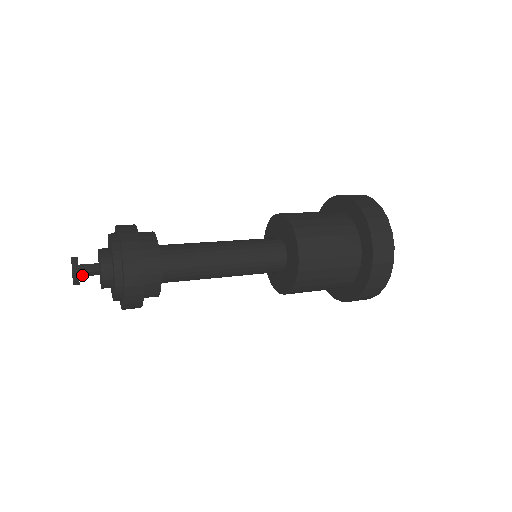
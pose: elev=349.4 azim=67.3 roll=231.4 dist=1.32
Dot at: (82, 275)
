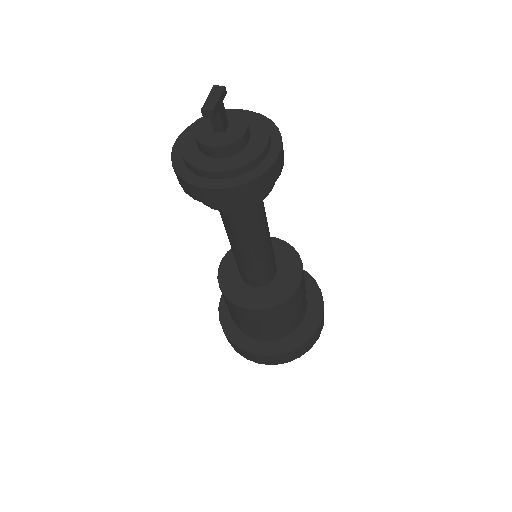
Dot at: occluded
